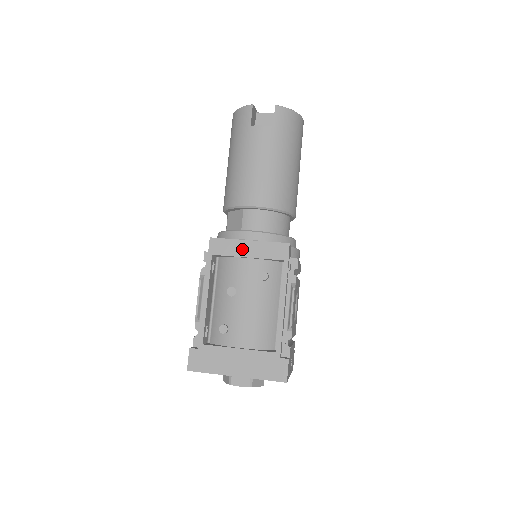
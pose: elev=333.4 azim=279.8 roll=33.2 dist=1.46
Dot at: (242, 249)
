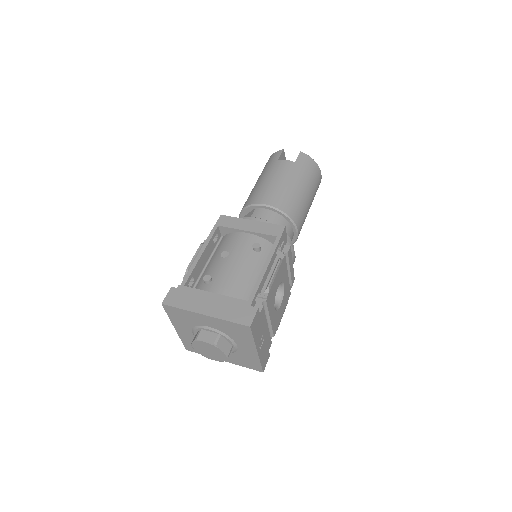
Dot at: (244, 225)
